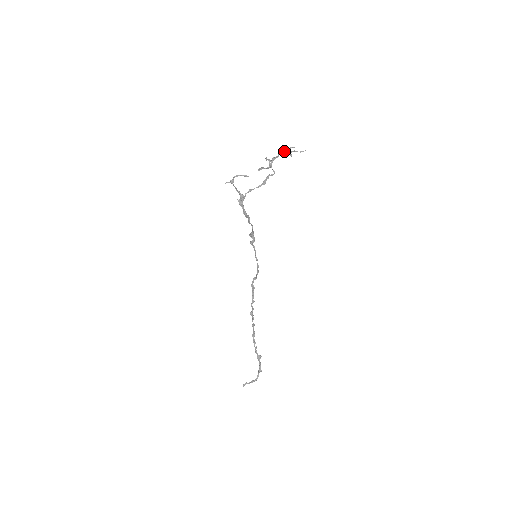
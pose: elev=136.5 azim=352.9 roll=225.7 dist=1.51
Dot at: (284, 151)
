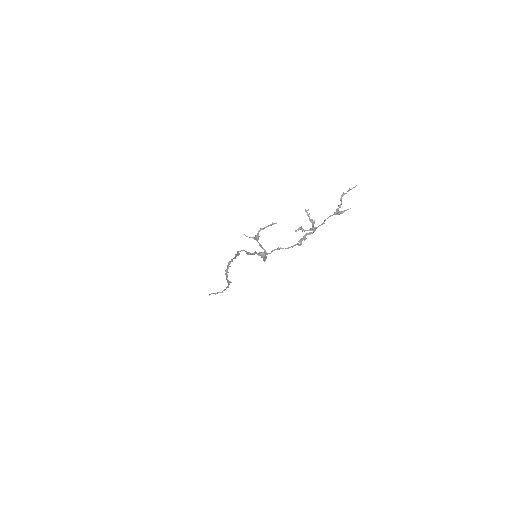
Dot at: occluded
